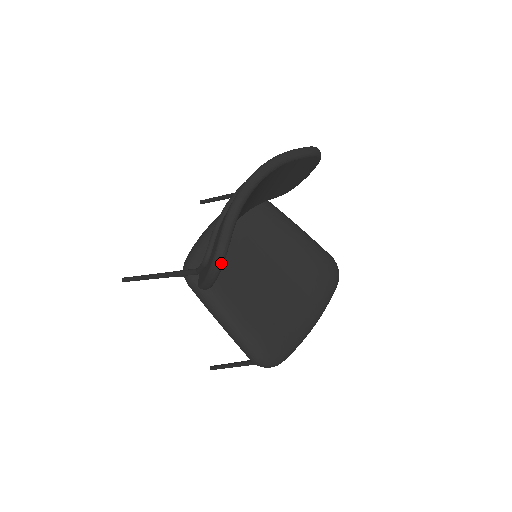
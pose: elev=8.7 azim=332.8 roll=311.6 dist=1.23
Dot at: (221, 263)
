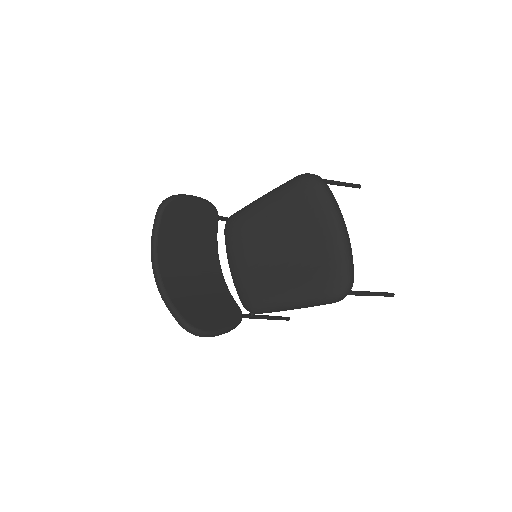
Dot at: (192, 329)
